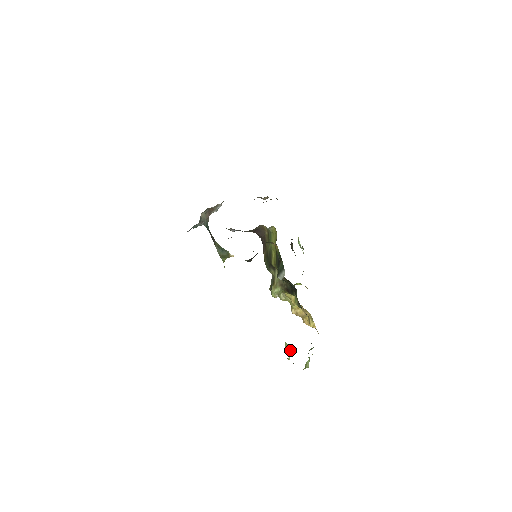
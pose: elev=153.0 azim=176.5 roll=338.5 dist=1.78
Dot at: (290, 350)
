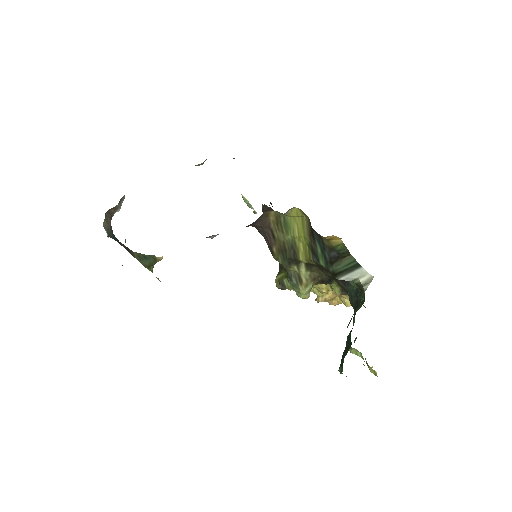
Dot at: (361, 354)
